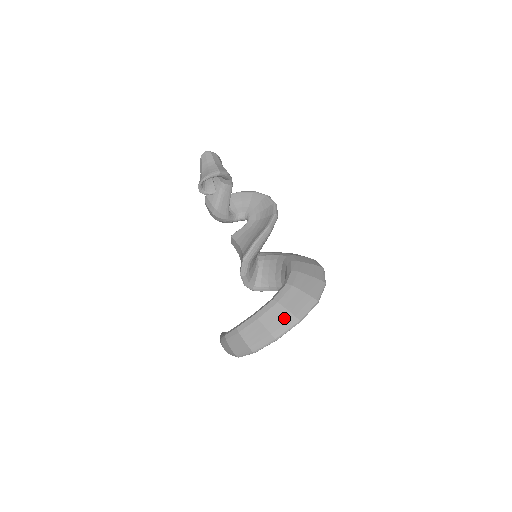
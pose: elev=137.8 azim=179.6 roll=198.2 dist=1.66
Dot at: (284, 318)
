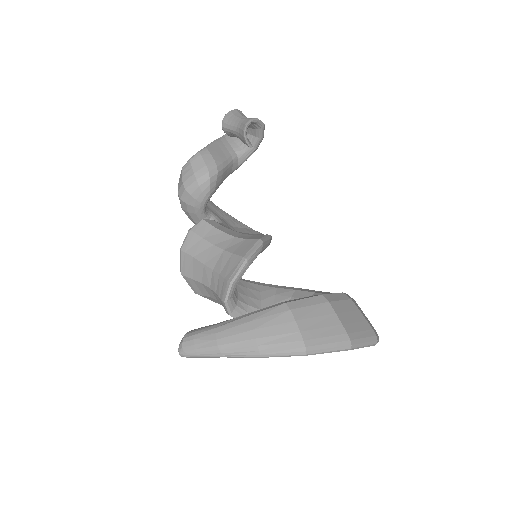
Dot at: occluded
